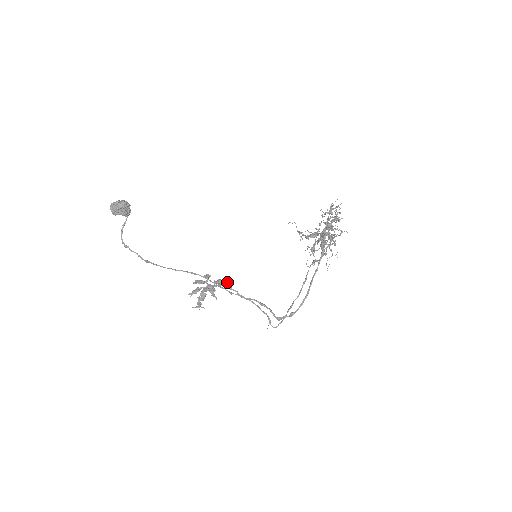
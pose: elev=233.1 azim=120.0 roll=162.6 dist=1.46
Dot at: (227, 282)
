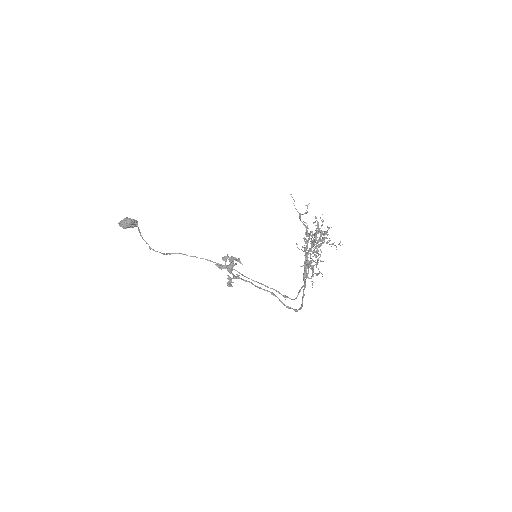
Dot at: (238, 276)
